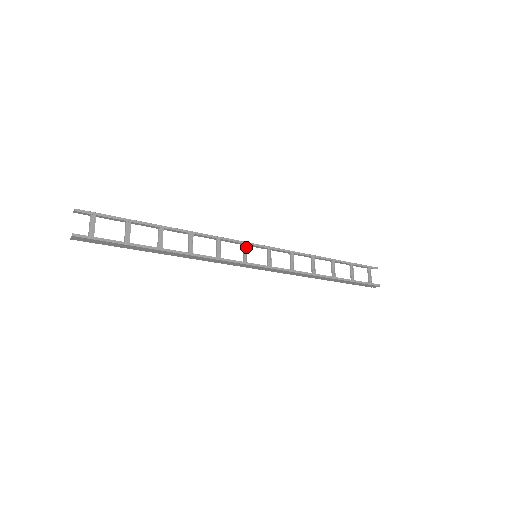
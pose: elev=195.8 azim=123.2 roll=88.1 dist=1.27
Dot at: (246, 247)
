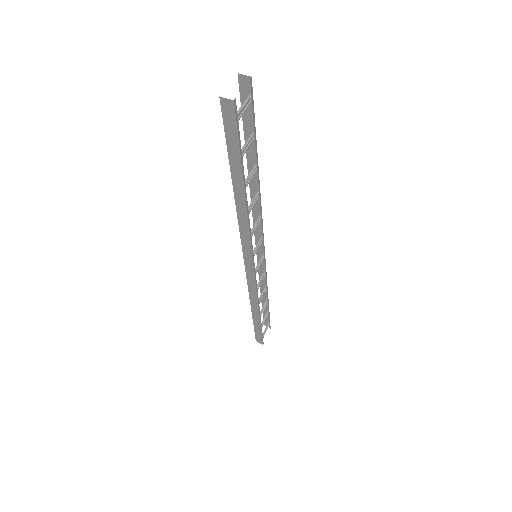
Dot at: occluded
